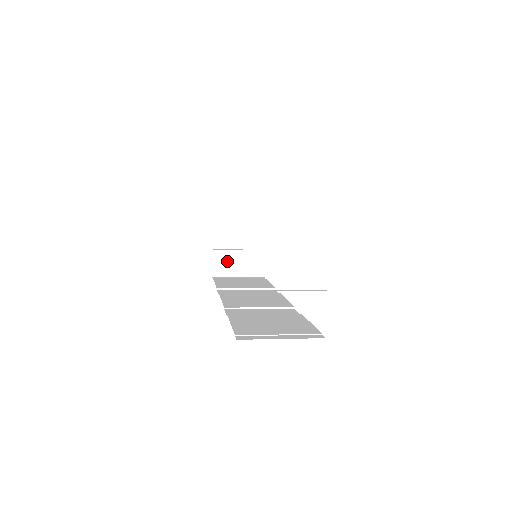
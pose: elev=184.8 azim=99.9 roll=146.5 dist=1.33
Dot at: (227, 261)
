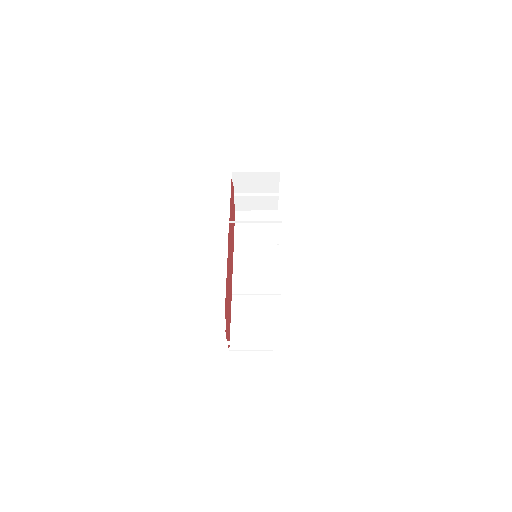
Dot at: (246, 202)
